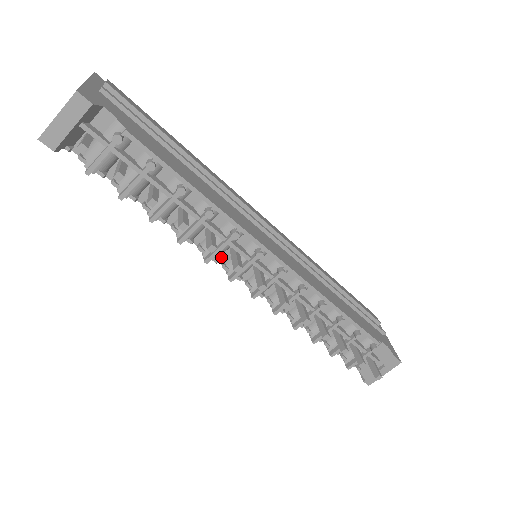
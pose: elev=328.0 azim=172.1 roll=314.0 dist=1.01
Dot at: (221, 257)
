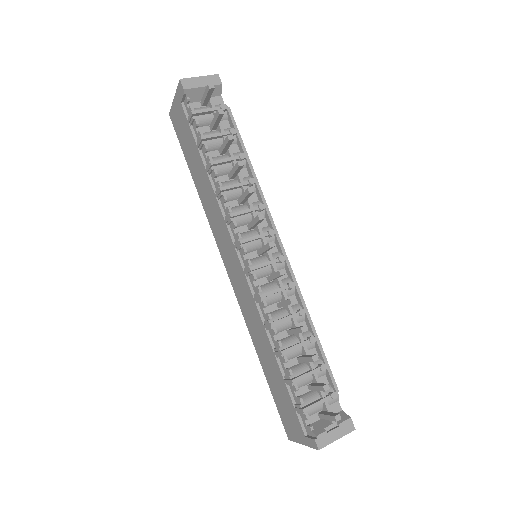
Dot at: (237, 229)
